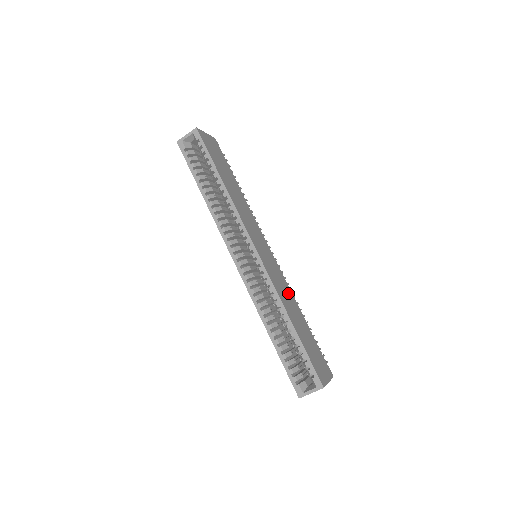
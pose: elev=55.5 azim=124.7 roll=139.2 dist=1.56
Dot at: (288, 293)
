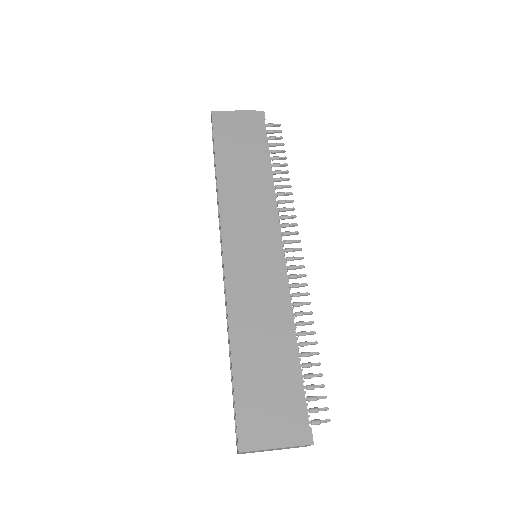
Dot at: (269, 308)
